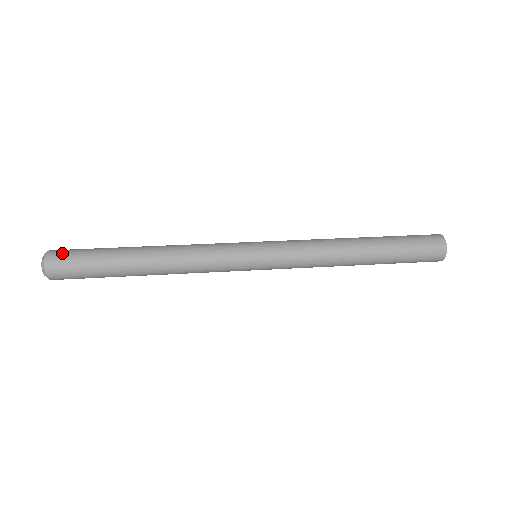
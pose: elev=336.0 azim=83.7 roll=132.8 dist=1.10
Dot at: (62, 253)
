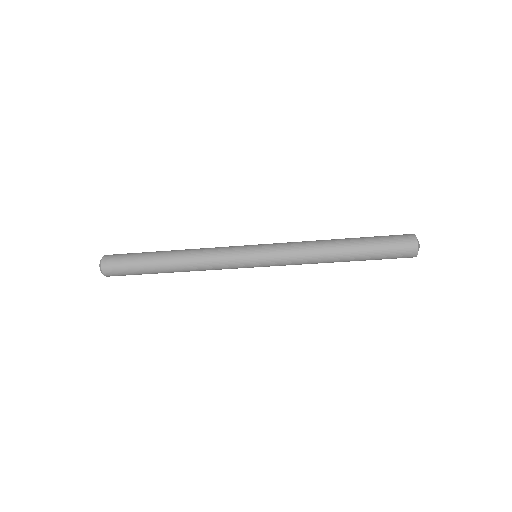
Dot at: (116, 254)
